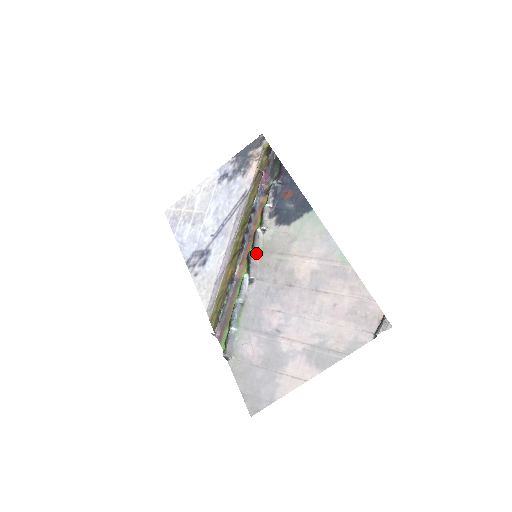
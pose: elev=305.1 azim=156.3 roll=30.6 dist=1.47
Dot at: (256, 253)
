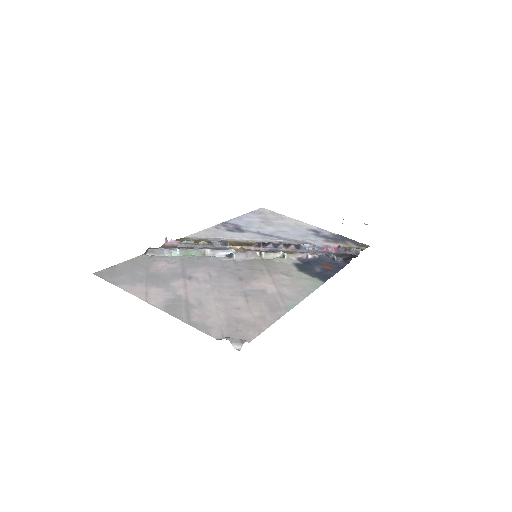
Dot at: (259, 255)
